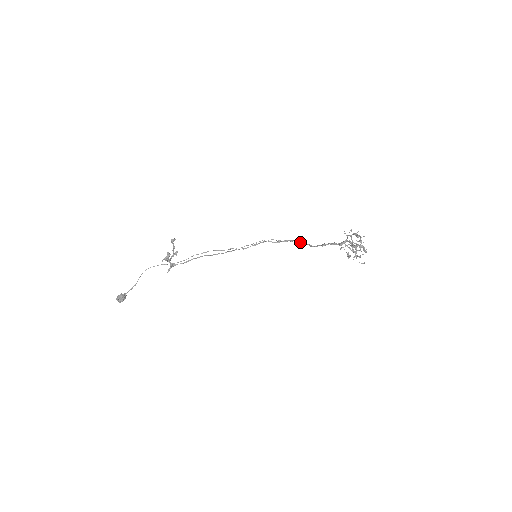
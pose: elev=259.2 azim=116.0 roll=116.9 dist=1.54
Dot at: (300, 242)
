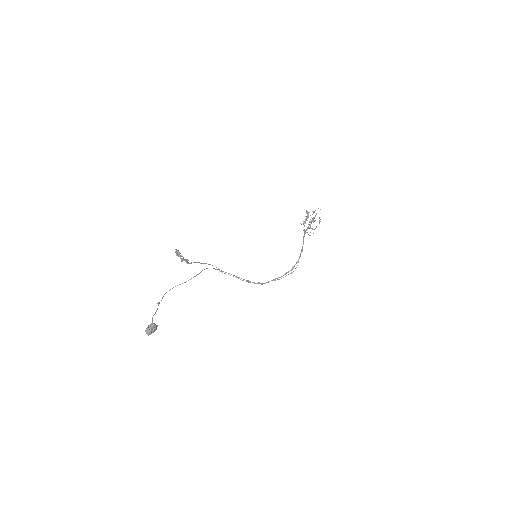
Dot at: (291, 273)
